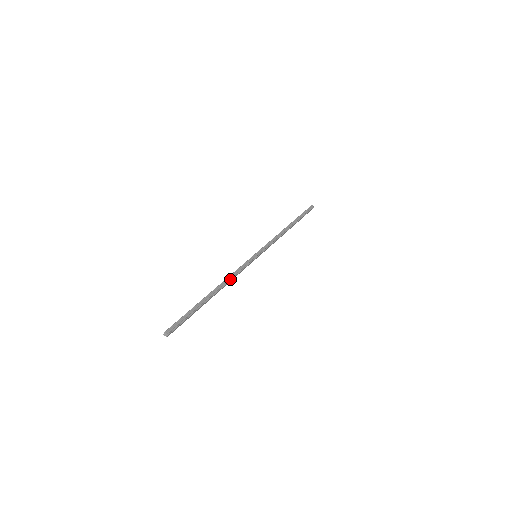
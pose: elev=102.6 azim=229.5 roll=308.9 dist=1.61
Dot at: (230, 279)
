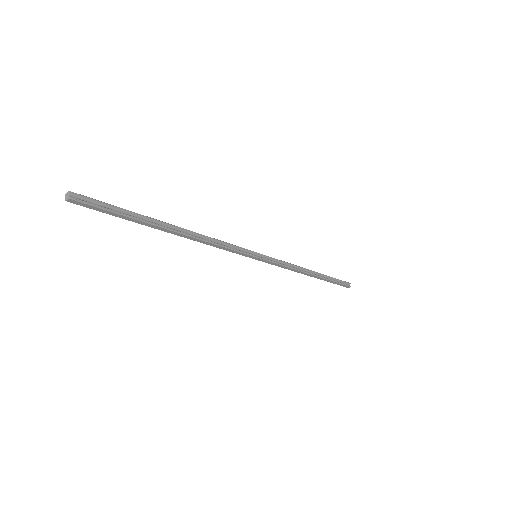
Dot at: (207, 240)
